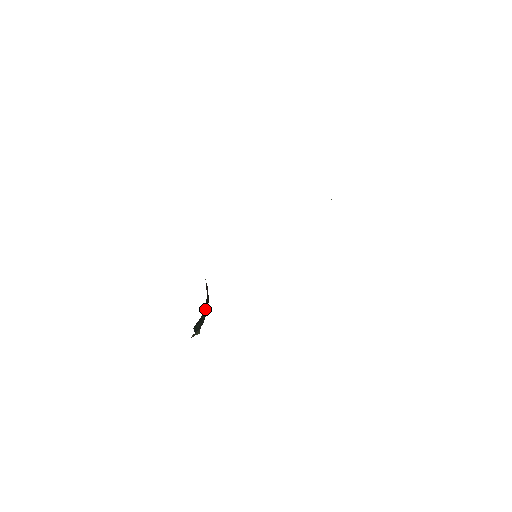
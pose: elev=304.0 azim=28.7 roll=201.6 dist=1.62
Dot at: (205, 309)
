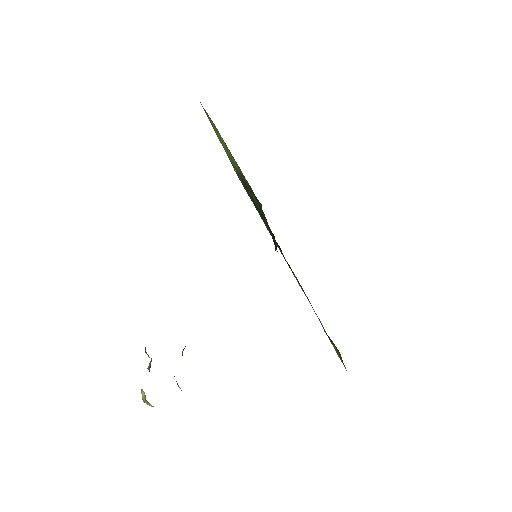
Dot at: occluded
